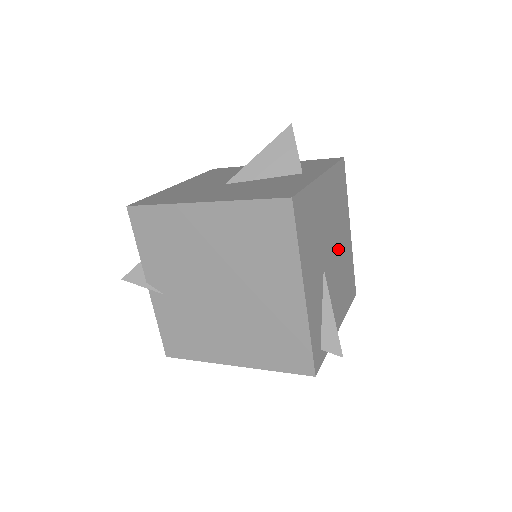
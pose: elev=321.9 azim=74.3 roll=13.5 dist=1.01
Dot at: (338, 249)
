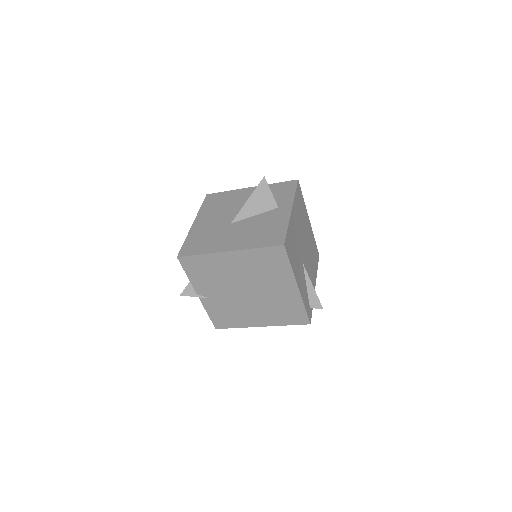
Dot at: (306, 241)
